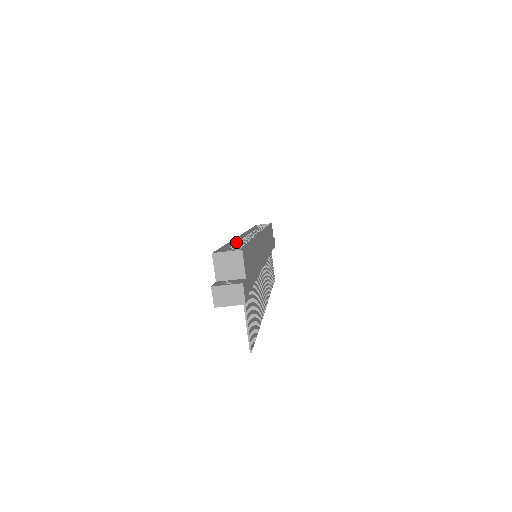
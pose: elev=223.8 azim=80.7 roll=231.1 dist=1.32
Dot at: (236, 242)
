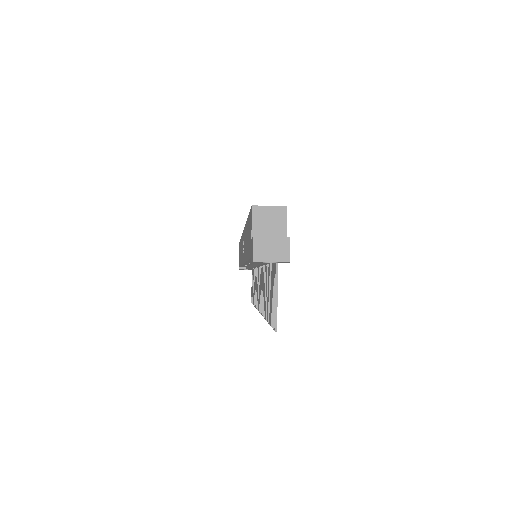
Dot at: occluded
